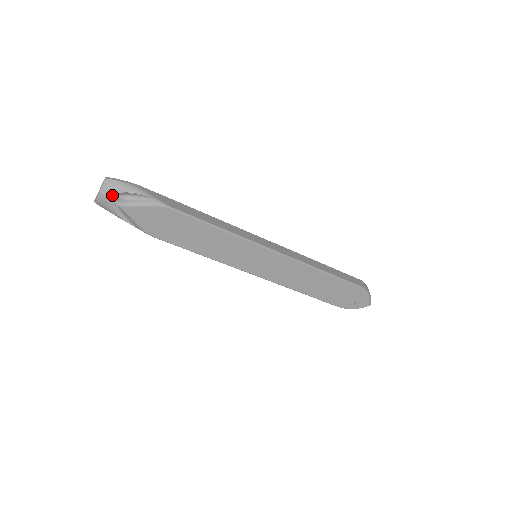
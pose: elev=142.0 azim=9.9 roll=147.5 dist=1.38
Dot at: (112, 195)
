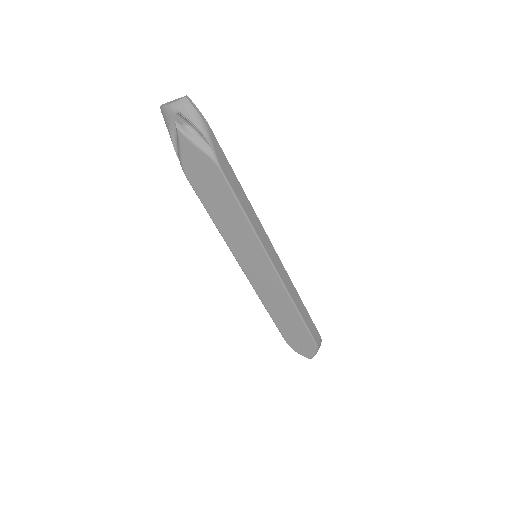
Dot at: (180, 115)
